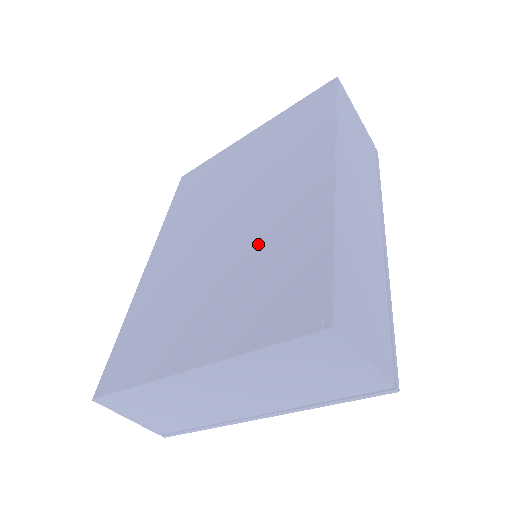
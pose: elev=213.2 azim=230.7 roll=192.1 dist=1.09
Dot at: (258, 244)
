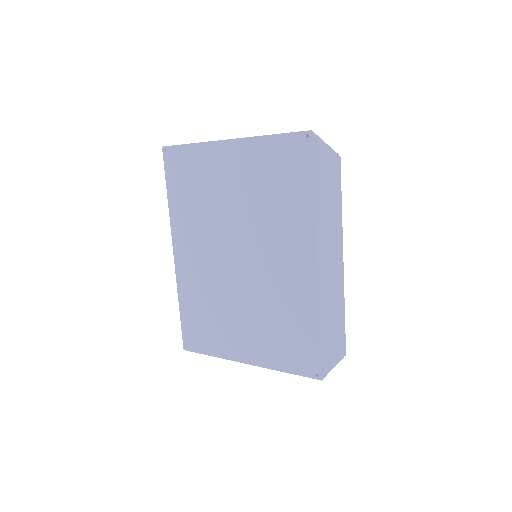
Dot at: (269, 299)
